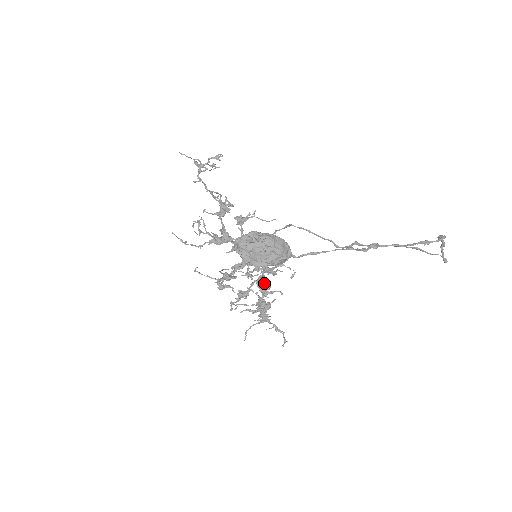
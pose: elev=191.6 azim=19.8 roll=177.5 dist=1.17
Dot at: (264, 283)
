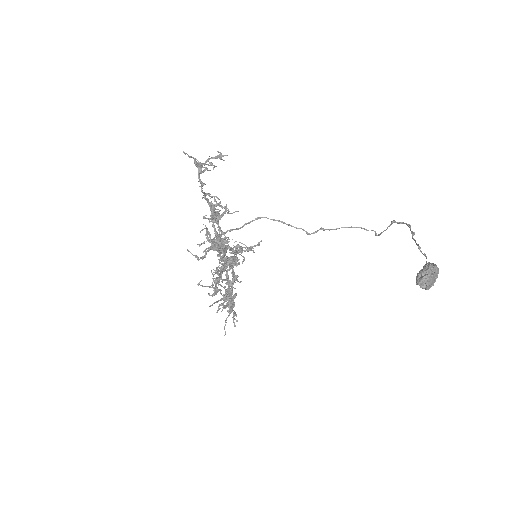
Dot at: (237, 276)
